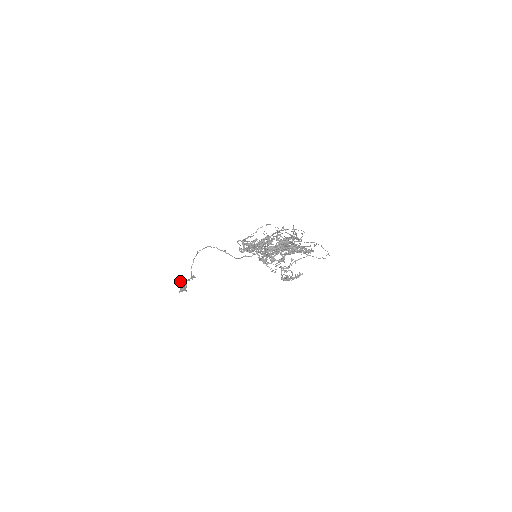
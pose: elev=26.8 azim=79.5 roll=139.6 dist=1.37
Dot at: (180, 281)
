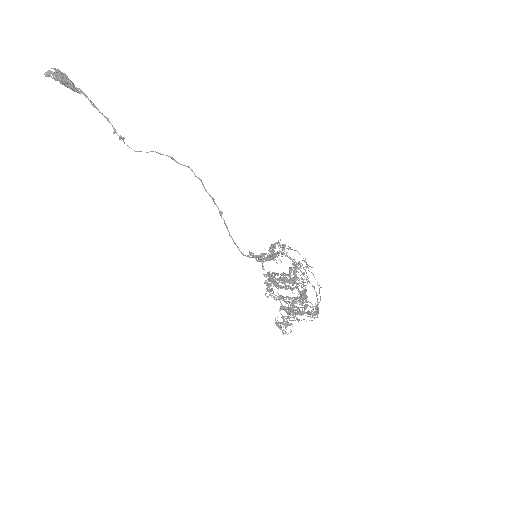
Dot at: (67, 77)
